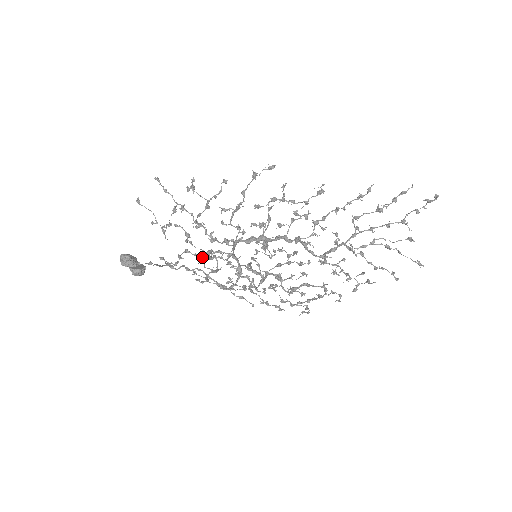
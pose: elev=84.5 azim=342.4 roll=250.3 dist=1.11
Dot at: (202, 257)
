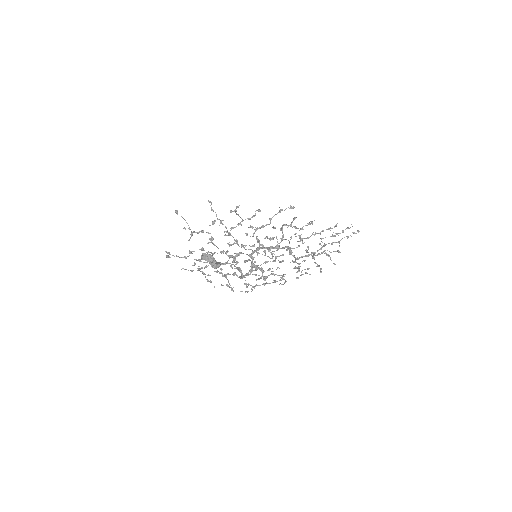
Dot at: (213, 254)
